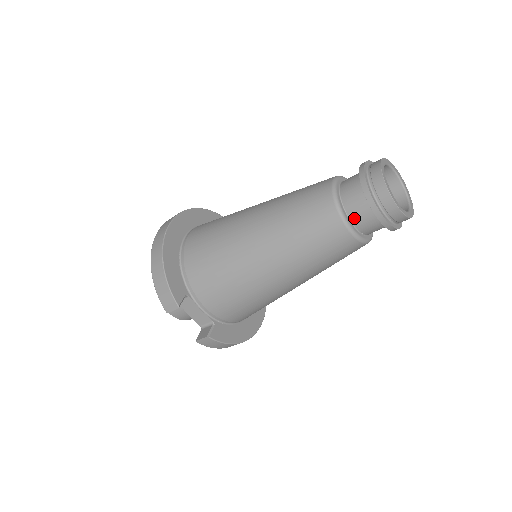
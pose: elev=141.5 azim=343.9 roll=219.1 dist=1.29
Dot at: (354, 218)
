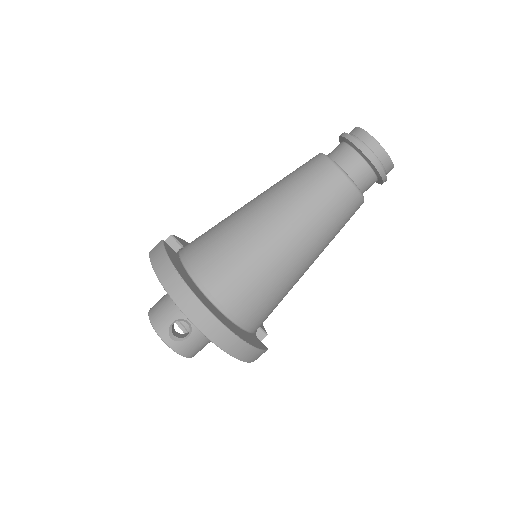
Dot at: occluded
